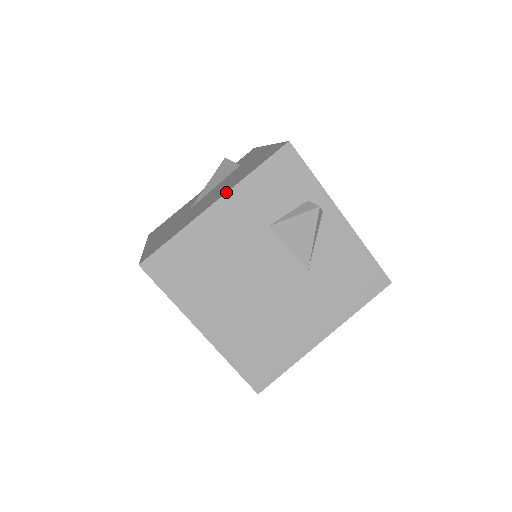
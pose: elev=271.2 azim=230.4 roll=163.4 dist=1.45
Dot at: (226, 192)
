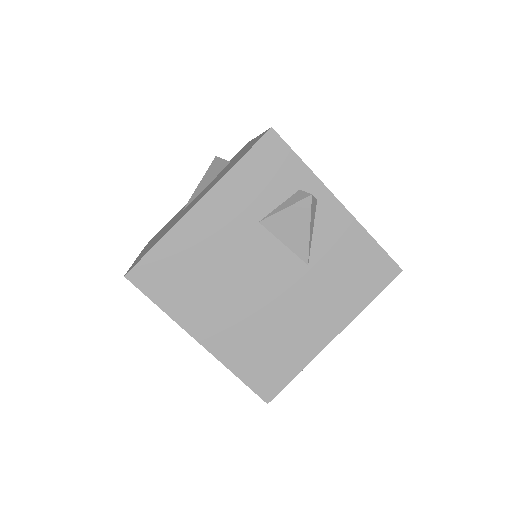
Dot at: (209, 189)
